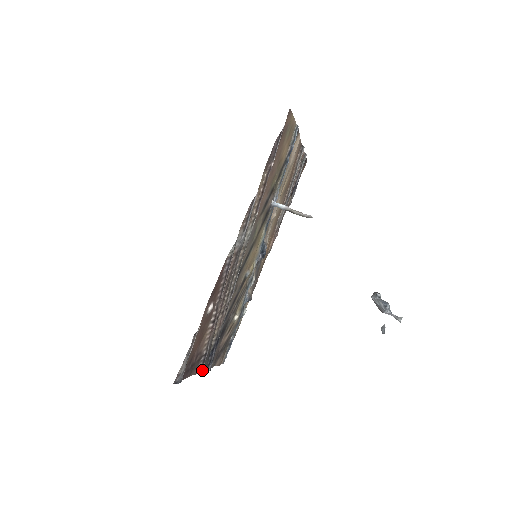
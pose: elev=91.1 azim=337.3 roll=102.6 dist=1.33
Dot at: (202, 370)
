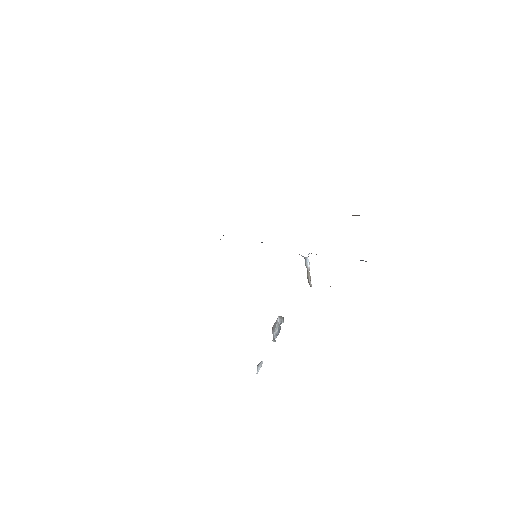
Dot at: occluded
